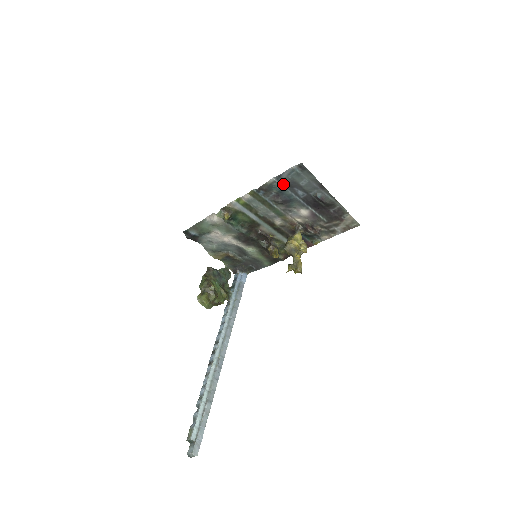
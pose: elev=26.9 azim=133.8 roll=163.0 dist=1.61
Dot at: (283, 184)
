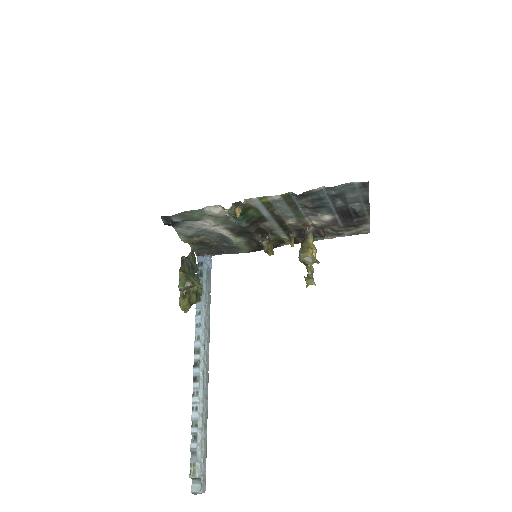
Dot at: (329, 193)
